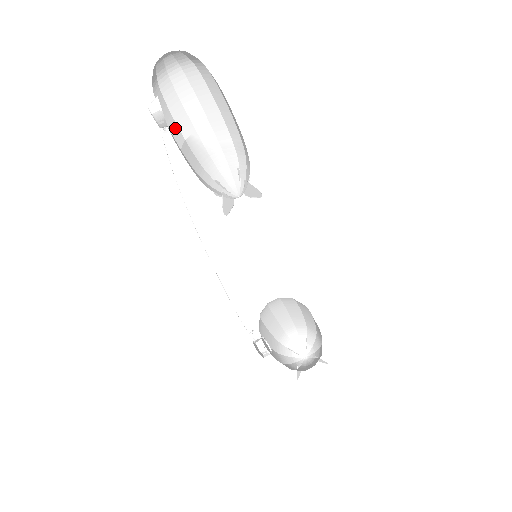
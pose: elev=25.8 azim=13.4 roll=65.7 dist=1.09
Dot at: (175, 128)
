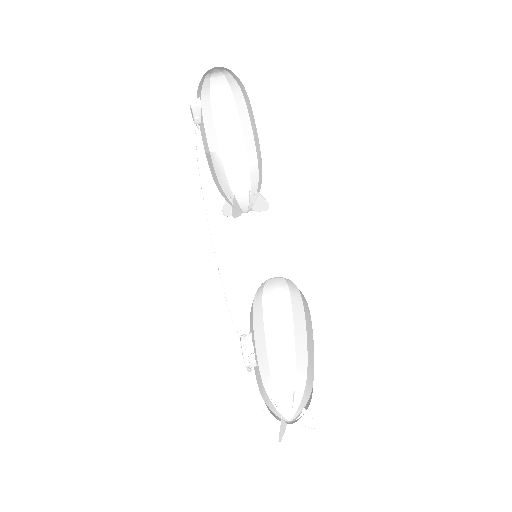
Dot at: (205, 137)
